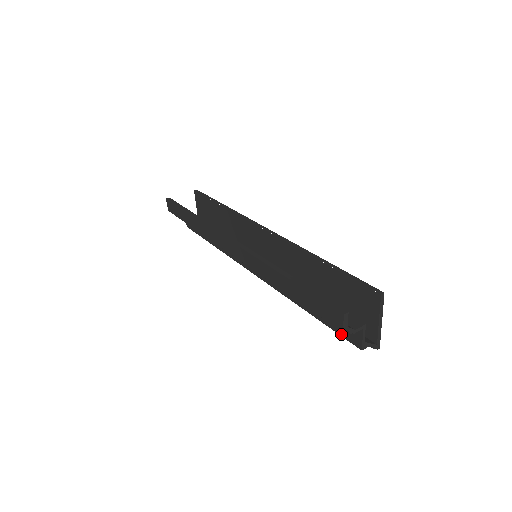
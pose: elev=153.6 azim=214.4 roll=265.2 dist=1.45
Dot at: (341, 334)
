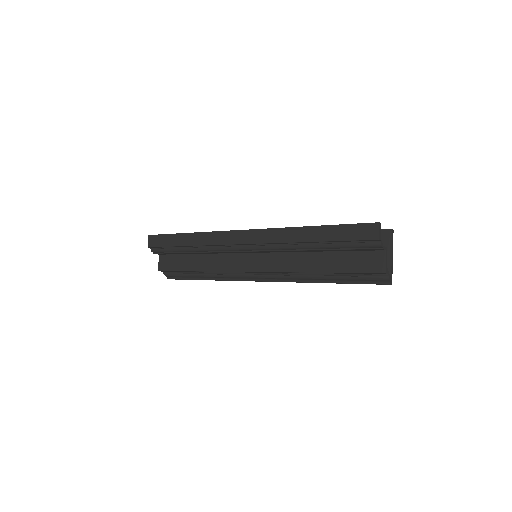
Dot at: (362, 271)
